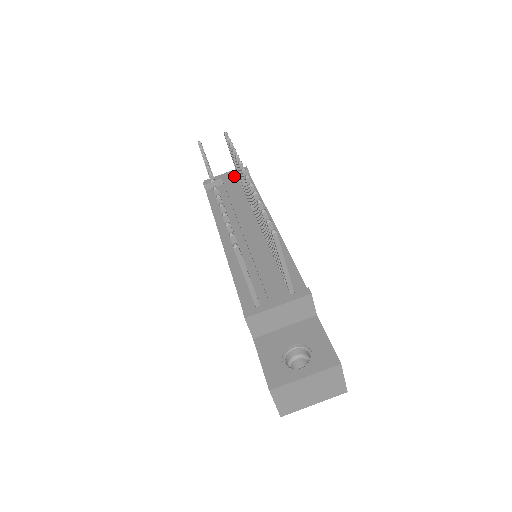
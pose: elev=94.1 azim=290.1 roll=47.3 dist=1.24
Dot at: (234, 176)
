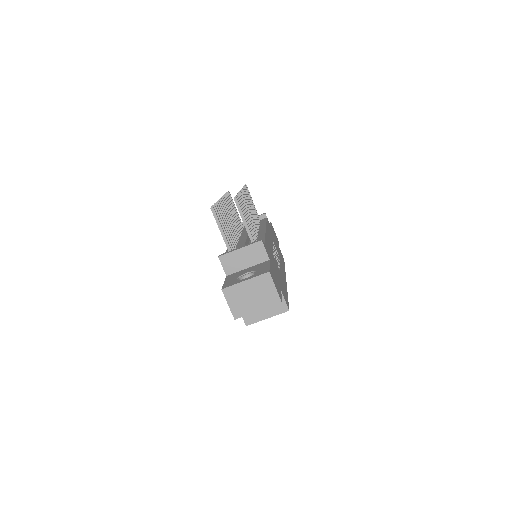
Dot at: occluded
